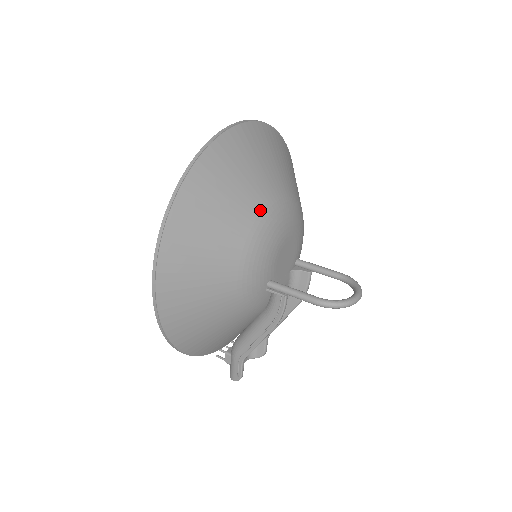
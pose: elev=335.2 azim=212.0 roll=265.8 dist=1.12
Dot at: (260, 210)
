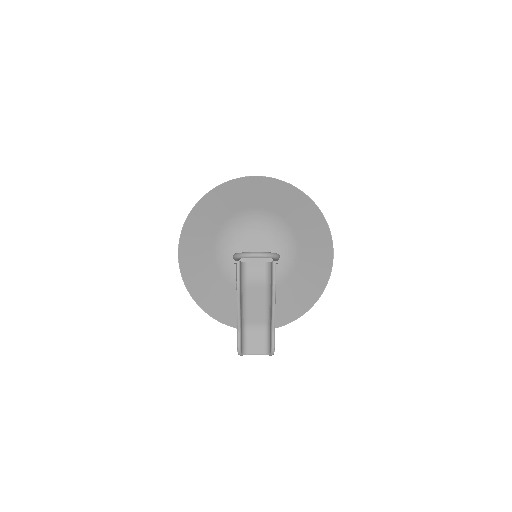
Dot at: (235, 212)
